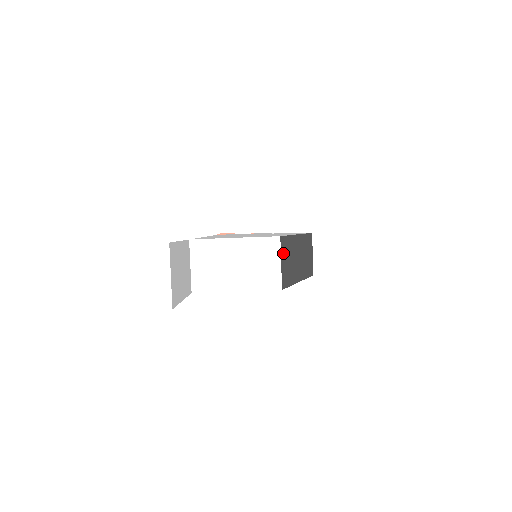
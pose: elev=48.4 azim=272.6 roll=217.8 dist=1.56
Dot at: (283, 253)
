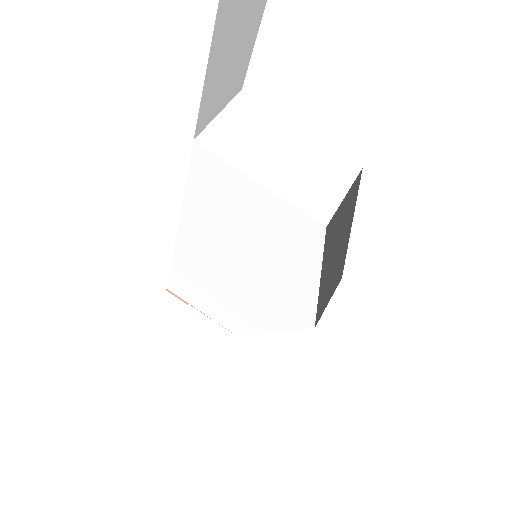
Dot at: (350, 195)
